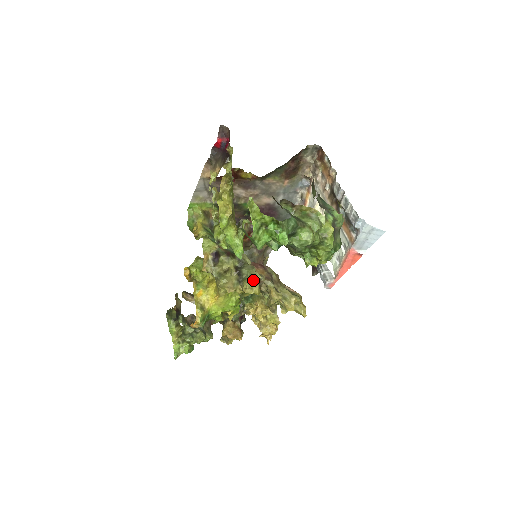
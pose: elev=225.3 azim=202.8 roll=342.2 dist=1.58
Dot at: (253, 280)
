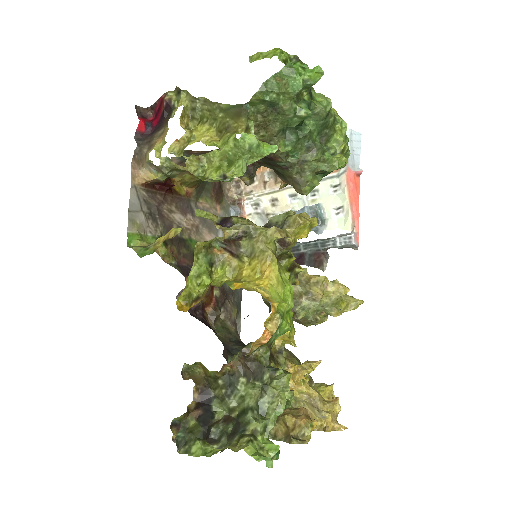
Dot at: occluded
